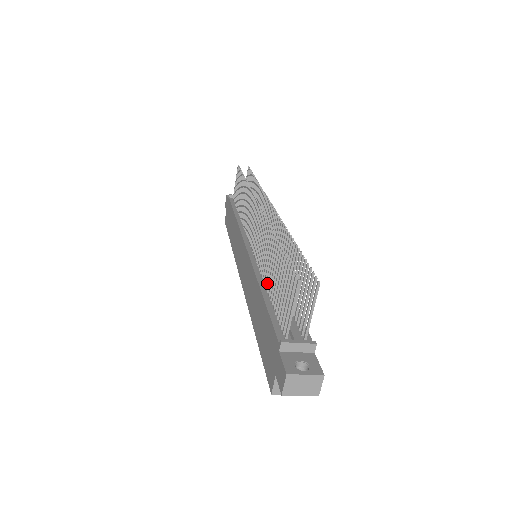
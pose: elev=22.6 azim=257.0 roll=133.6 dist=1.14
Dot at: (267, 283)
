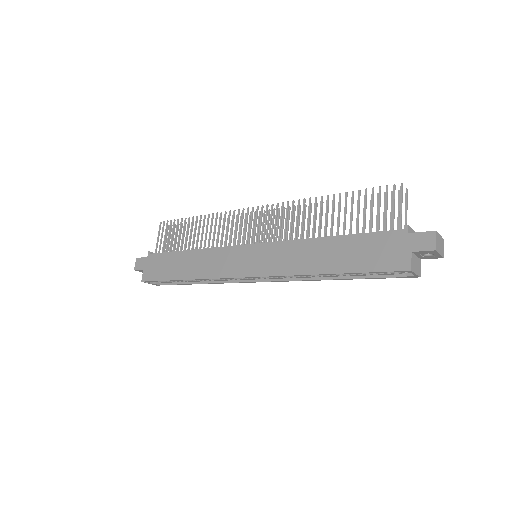
Dot at: (325, 234)
